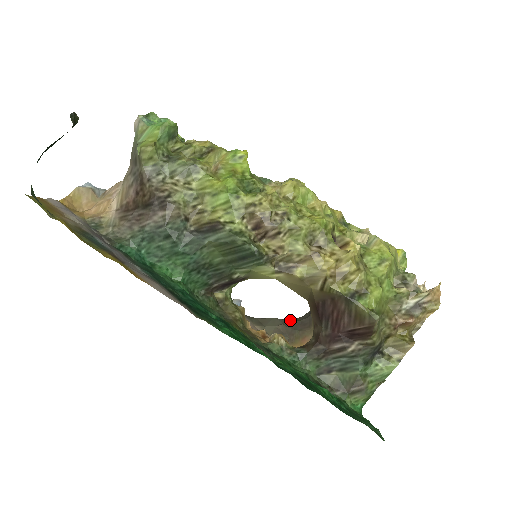
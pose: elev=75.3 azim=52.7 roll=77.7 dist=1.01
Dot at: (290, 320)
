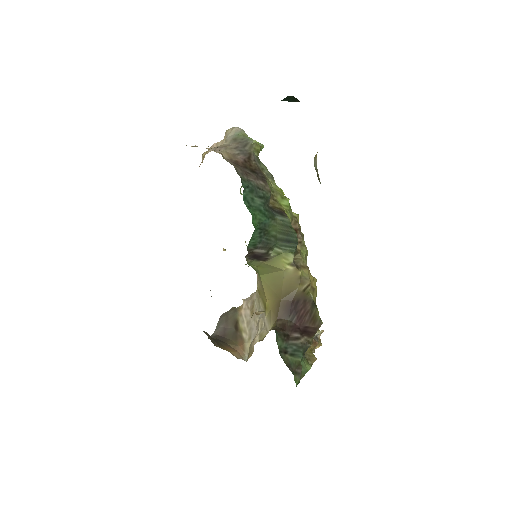
Dot at: occluded
